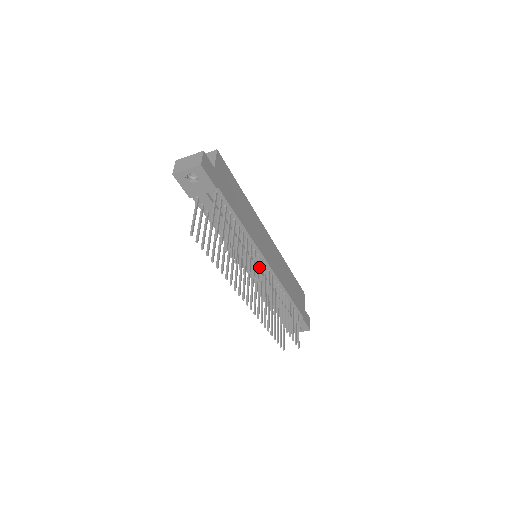
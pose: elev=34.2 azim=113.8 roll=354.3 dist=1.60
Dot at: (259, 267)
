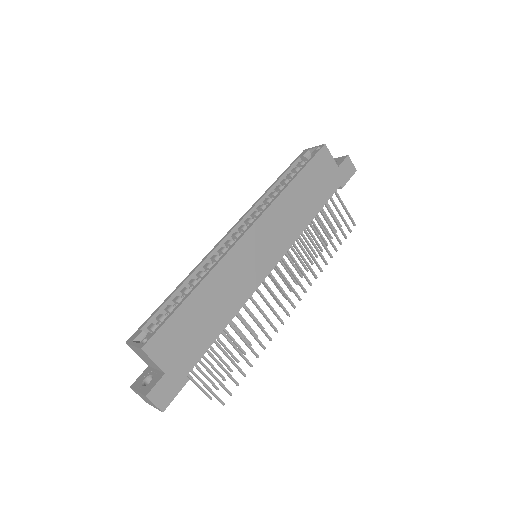
Dot at: occluded
